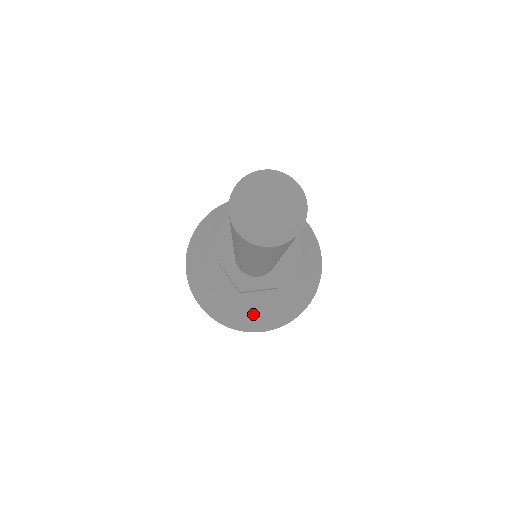
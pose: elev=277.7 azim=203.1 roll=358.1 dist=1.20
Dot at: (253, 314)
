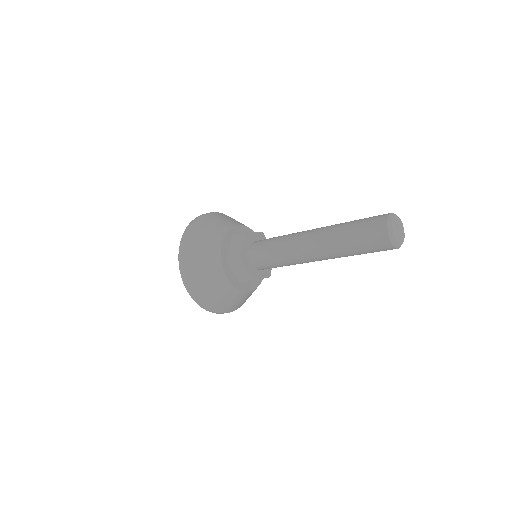
Dot at: (240, 298)
